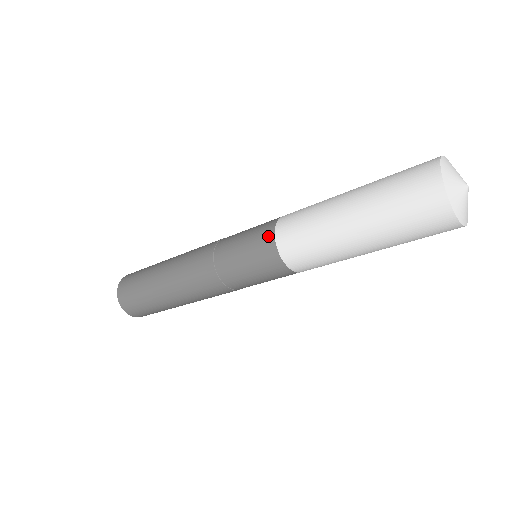
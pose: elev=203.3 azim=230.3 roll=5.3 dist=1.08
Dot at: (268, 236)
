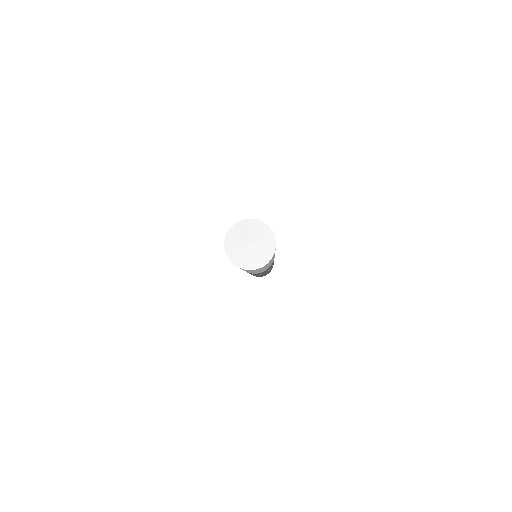
Dot at: occluded
